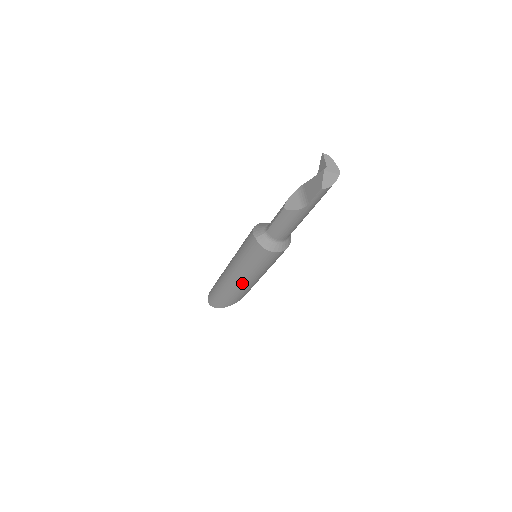
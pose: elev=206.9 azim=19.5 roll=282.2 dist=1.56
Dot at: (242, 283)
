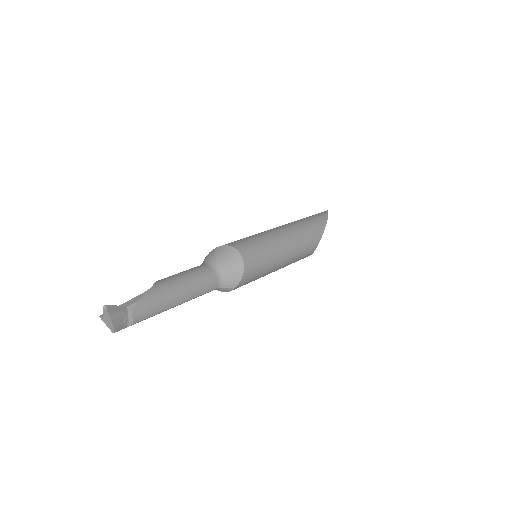
Dot at: occluded
